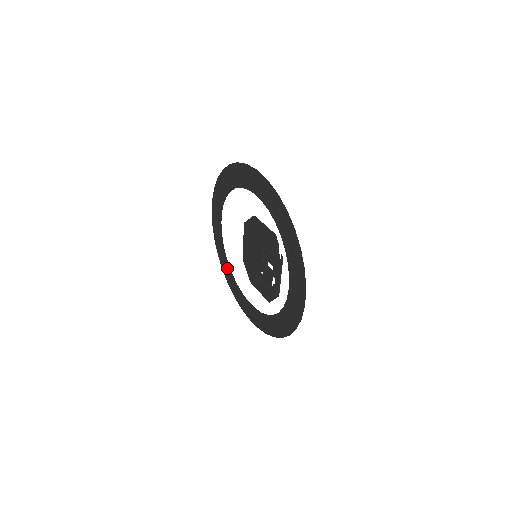
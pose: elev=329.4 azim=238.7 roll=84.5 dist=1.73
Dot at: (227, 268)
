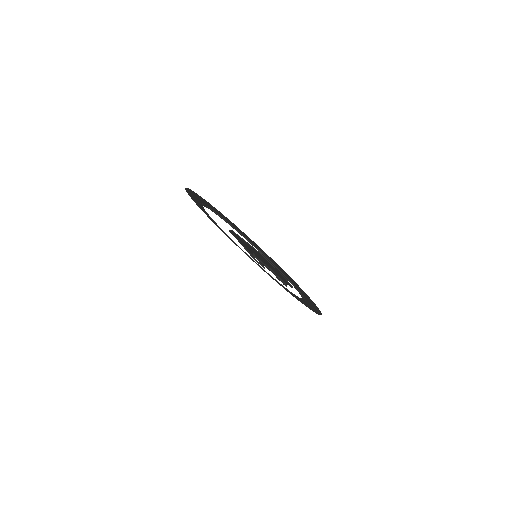
Dot at: occluded
